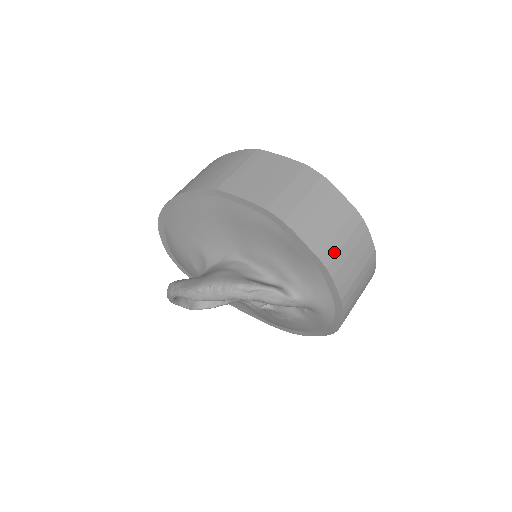
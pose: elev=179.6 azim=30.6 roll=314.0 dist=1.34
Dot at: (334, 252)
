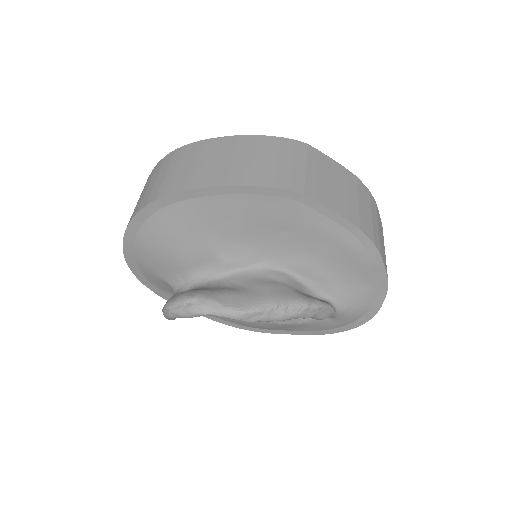
Dot at: occluded
